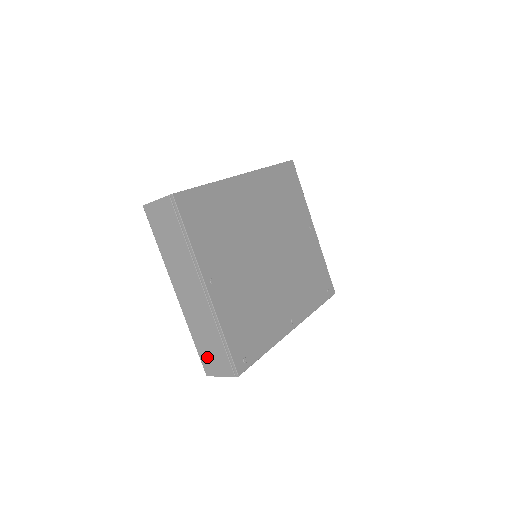
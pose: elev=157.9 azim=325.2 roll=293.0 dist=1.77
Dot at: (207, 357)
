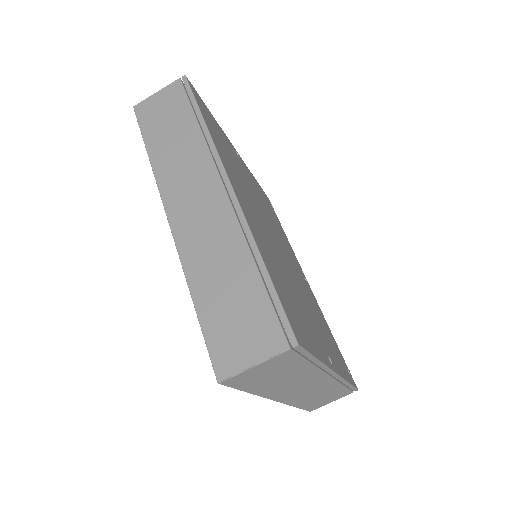
Dot at: (316, 404)
